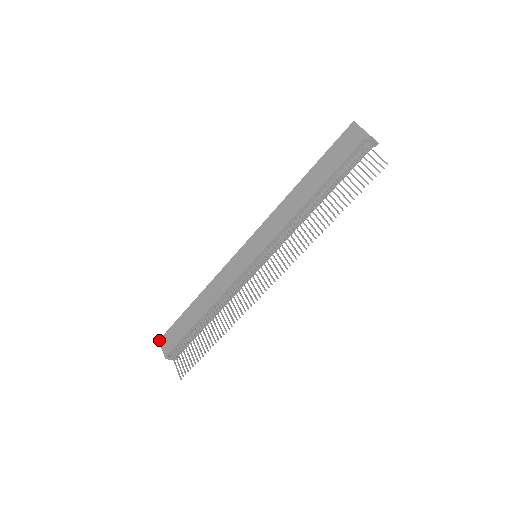
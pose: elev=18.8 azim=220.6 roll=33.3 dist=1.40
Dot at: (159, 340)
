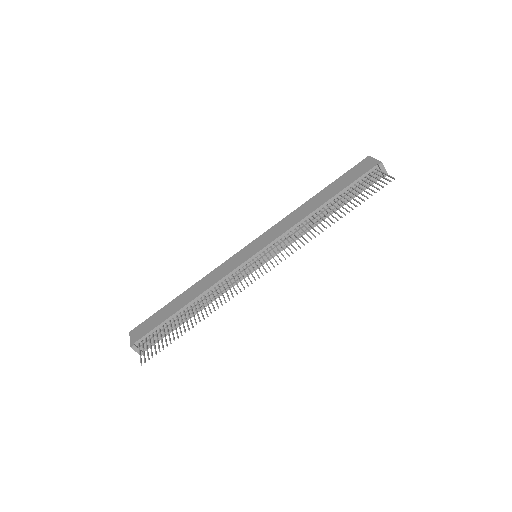
Dot at: (130, 331)
